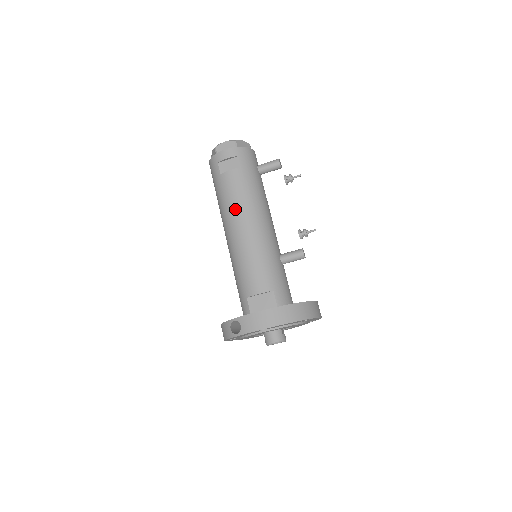
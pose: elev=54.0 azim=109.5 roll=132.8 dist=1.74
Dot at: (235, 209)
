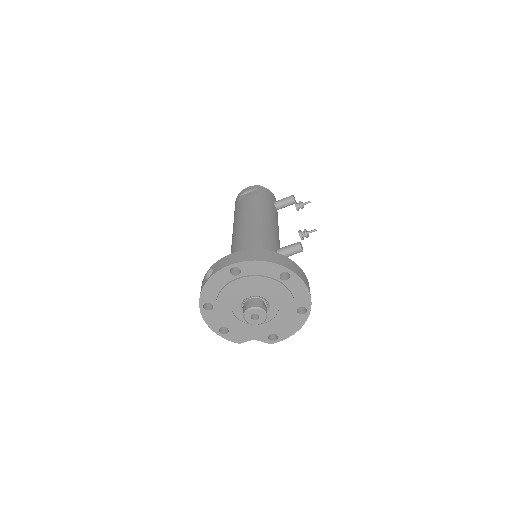
Dot at: (243, 215)
